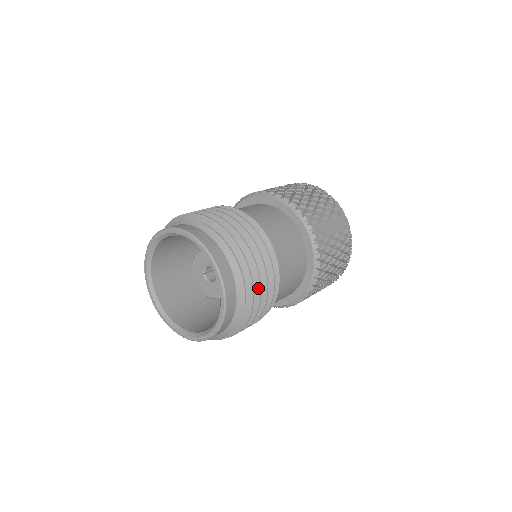
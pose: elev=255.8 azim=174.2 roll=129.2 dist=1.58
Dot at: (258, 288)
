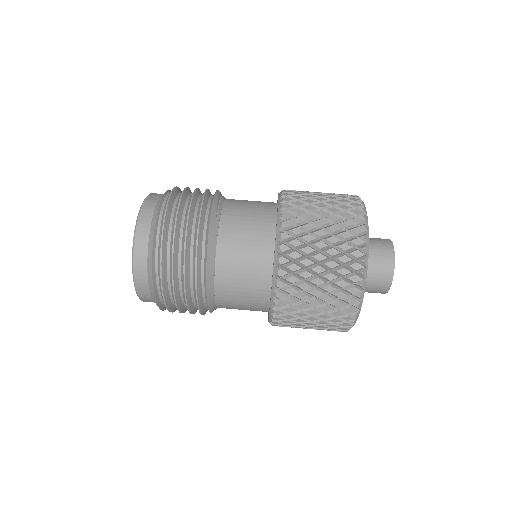
Dot at: (173, 236)
